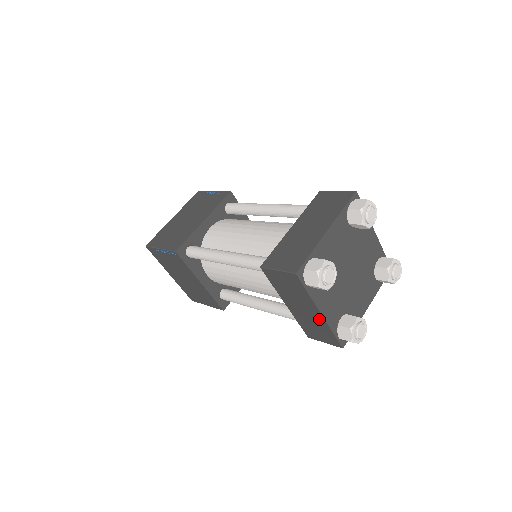
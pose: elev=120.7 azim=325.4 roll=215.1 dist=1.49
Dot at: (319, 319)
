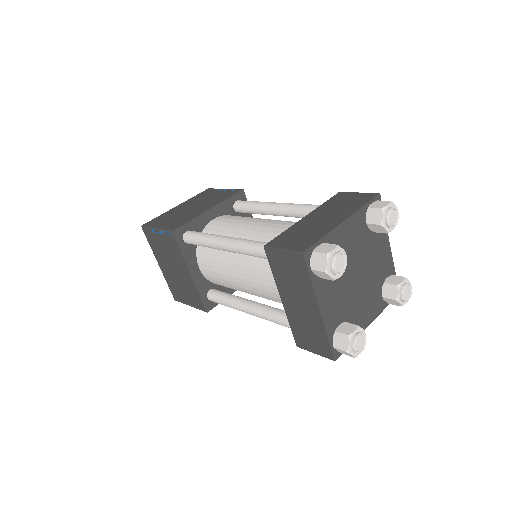
Dot at: (316, 318)
